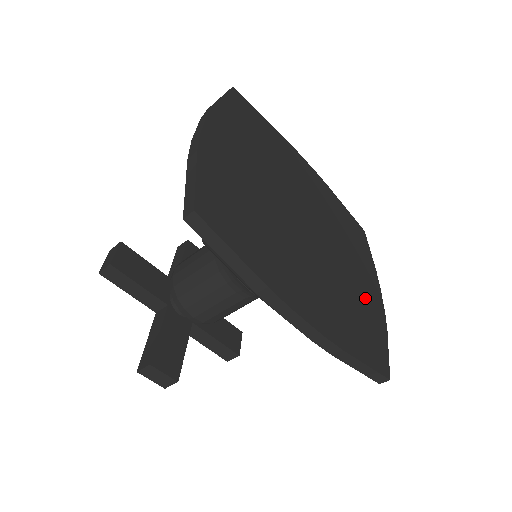
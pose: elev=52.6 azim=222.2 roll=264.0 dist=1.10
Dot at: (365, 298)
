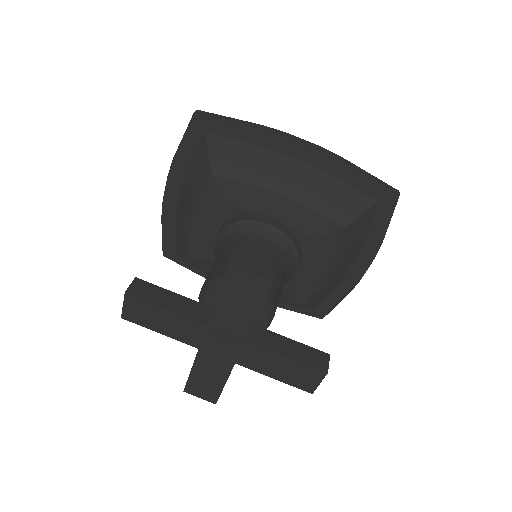
Dot at: occluded
